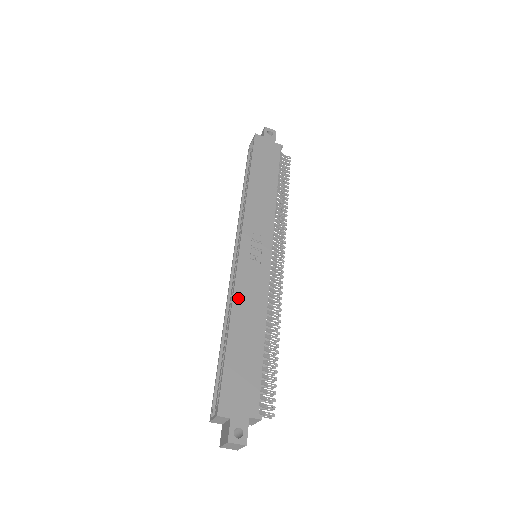
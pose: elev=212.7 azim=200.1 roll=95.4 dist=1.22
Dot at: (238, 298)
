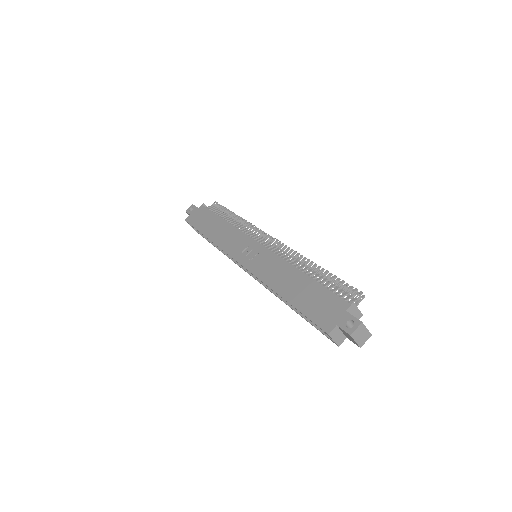
Dot at: (268, 281)
